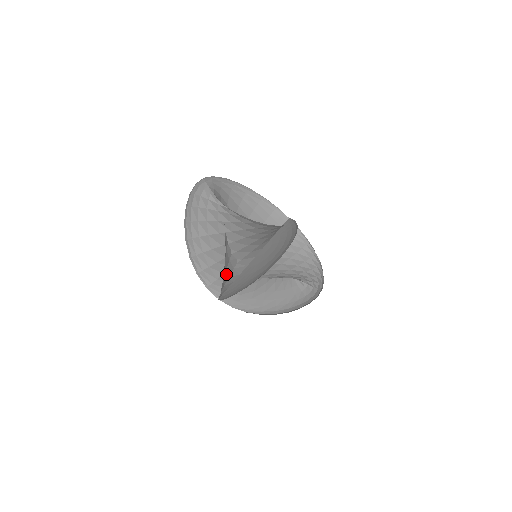
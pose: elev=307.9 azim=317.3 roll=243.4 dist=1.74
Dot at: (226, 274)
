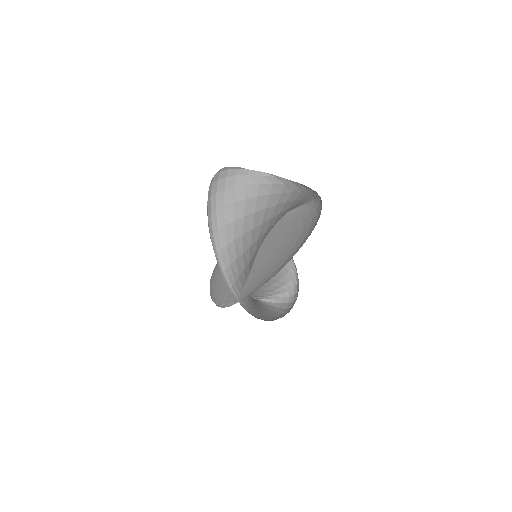
Dot at: occluded
